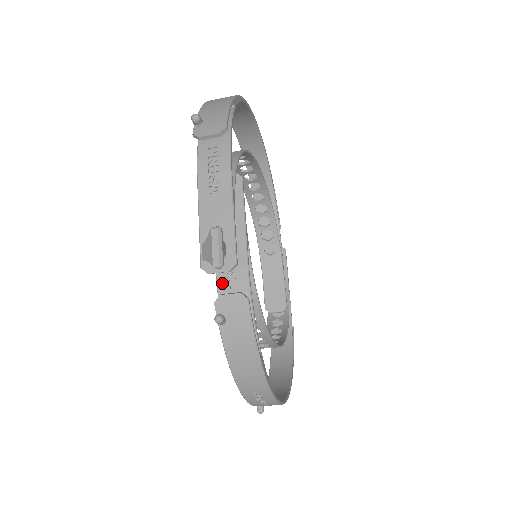
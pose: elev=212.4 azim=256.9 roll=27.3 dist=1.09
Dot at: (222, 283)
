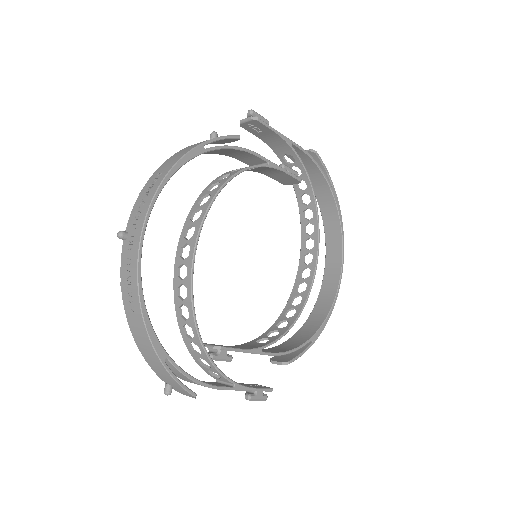
Dot at: occluded
